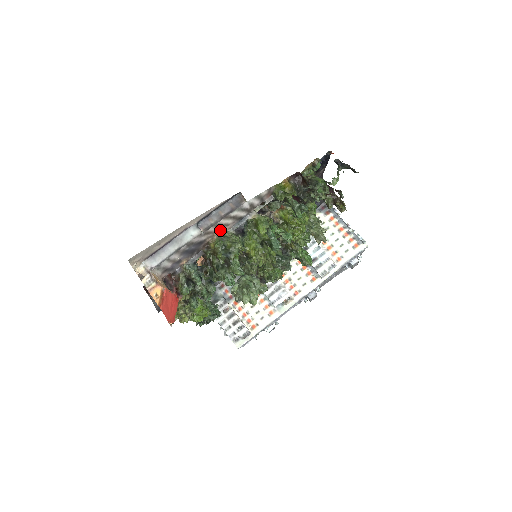
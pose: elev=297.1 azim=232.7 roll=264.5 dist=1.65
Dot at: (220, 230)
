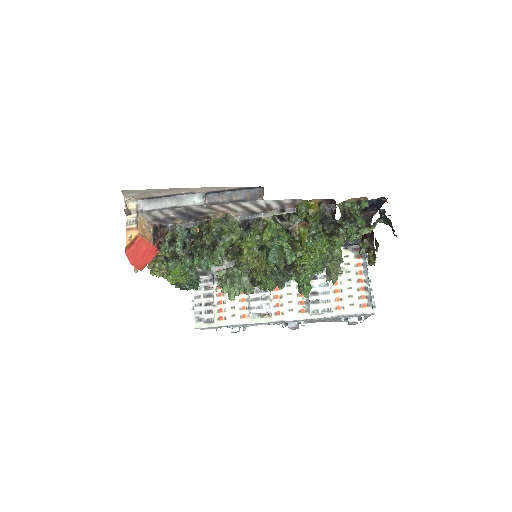
Dot at: (226, 212)
